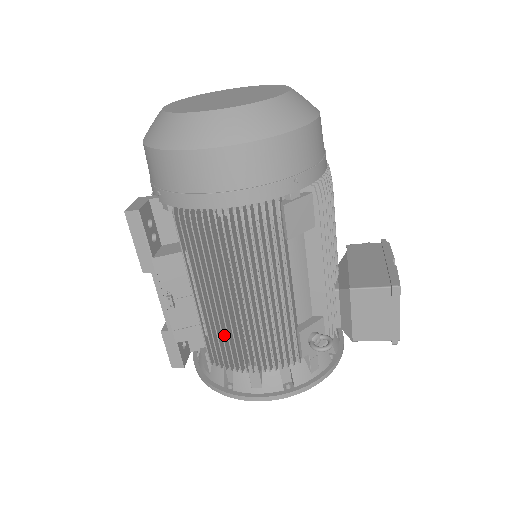
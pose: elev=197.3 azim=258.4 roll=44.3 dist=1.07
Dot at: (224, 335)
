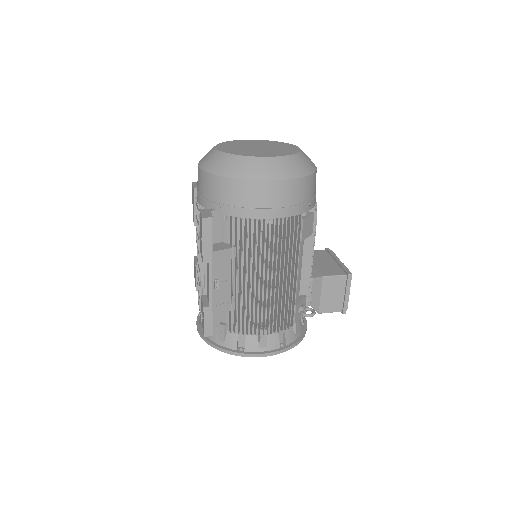
Dot at: (249, 308)
